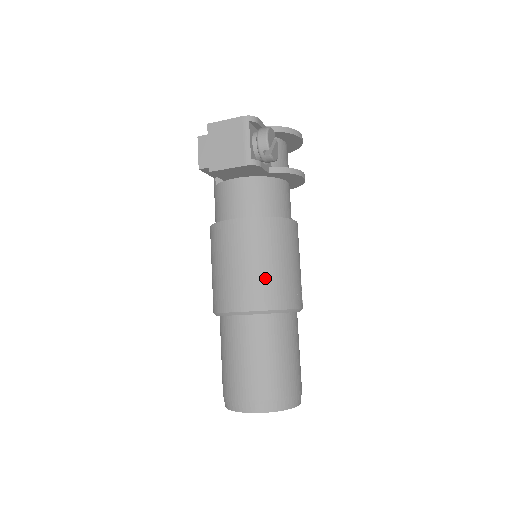
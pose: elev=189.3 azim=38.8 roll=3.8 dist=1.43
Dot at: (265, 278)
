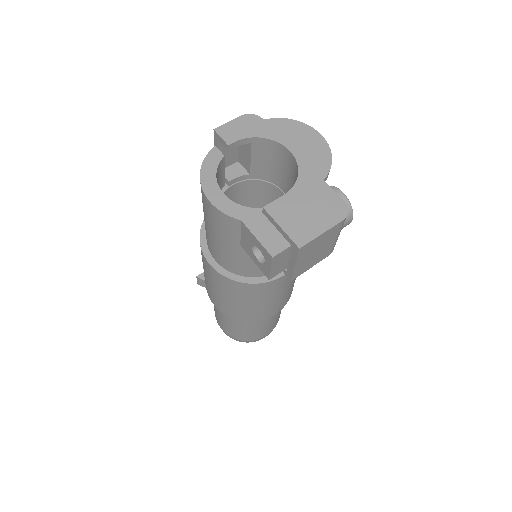
Dot at: occluded
